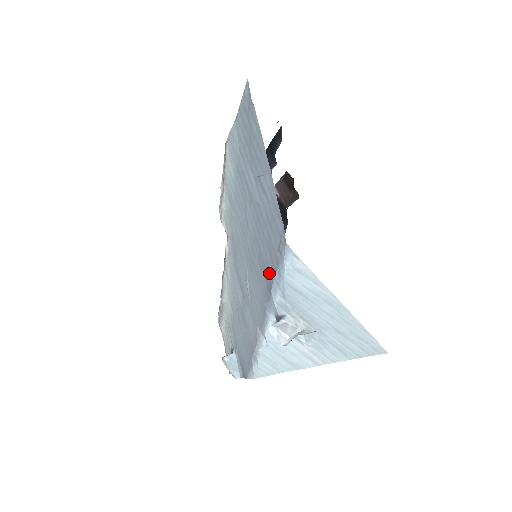
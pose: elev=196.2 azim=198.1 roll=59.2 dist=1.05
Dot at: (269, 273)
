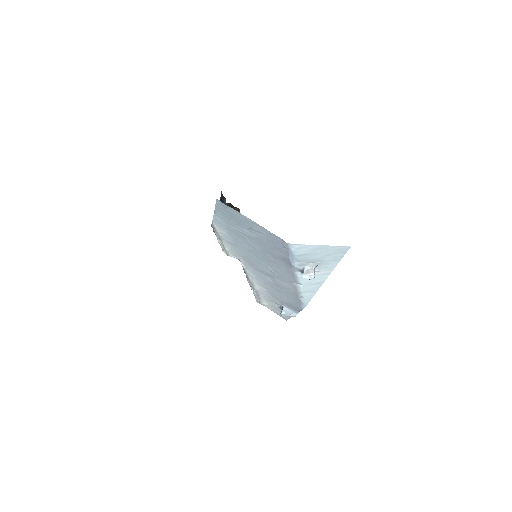
Dot at: (285, 258)
